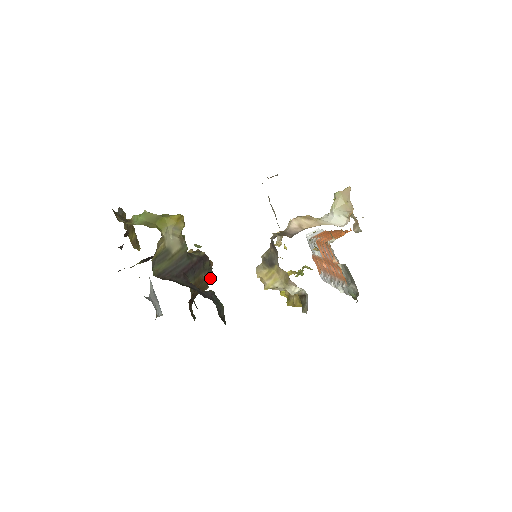
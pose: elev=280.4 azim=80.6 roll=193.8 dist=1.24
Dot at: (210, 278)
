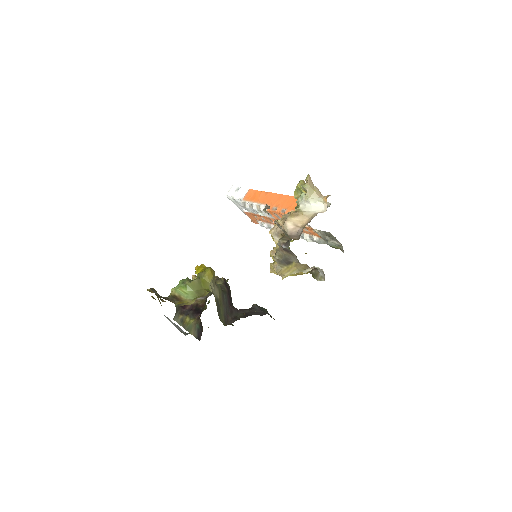
Dot at: occluded
